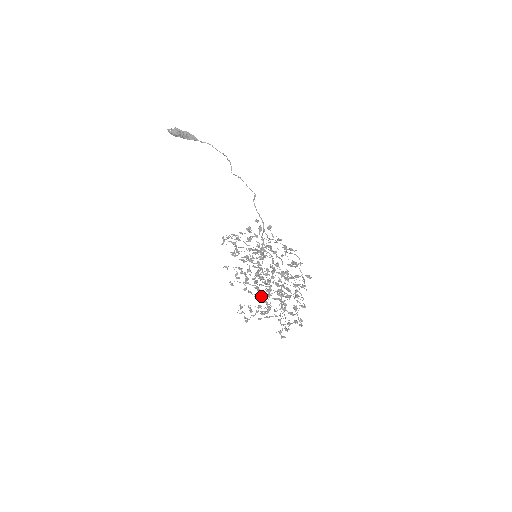
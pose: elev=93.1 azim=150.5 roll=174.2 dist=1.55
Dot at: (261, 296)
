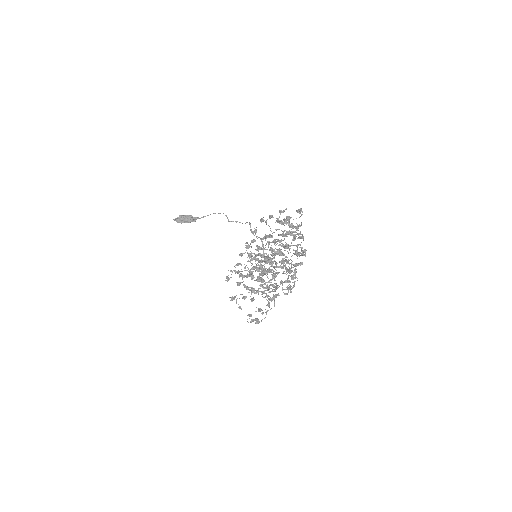
Dot at: (268, 290)
